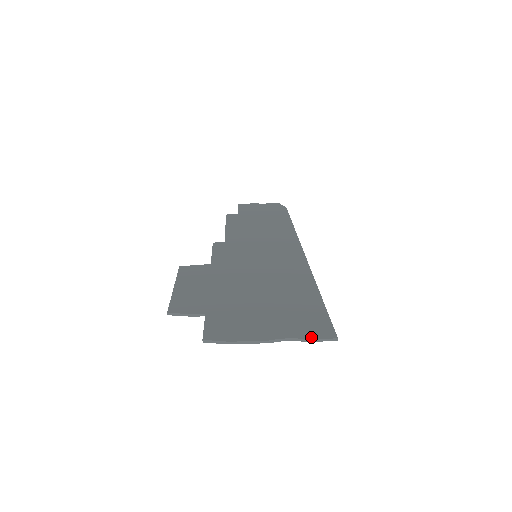
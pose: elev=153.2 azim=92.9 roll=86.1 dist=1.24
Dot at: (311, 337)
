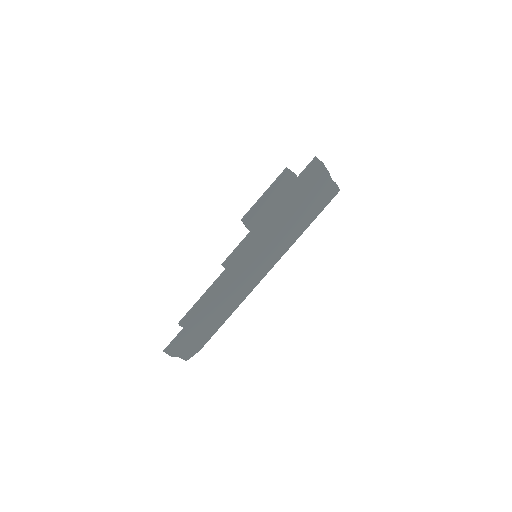
Dot at: (334, 184)
